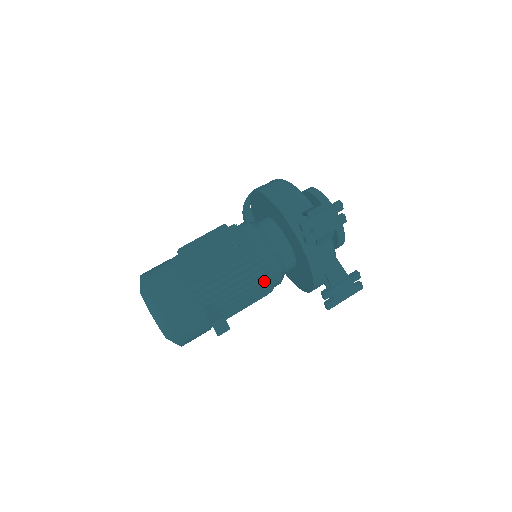
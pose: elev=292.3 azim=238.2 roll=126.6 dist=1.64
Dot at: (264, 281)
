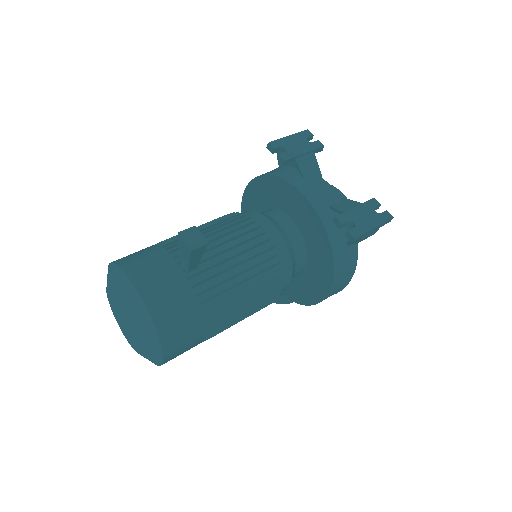
Dot at: (257, 234)
